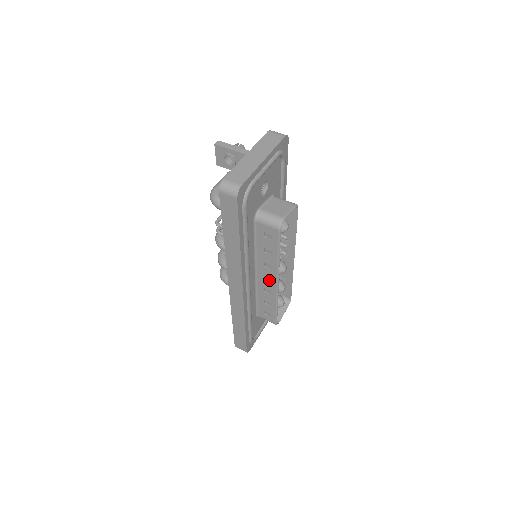
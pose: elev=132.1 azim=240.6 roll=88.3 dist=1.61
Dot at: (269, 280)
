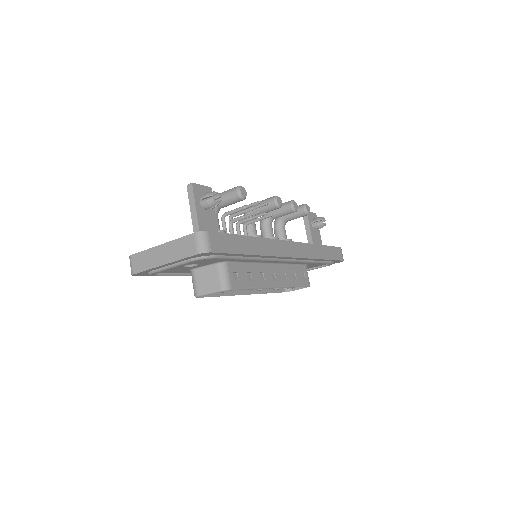
Dot at: occluded
